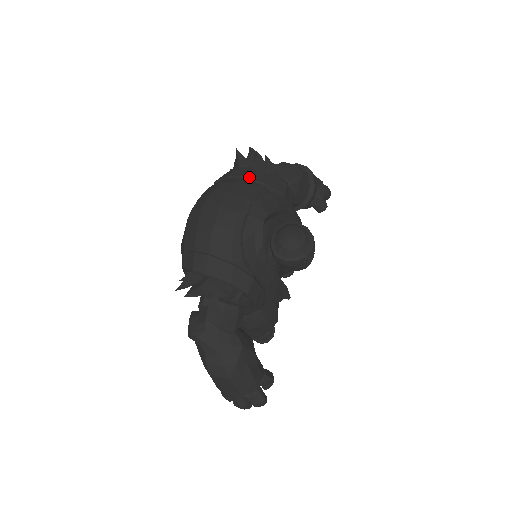
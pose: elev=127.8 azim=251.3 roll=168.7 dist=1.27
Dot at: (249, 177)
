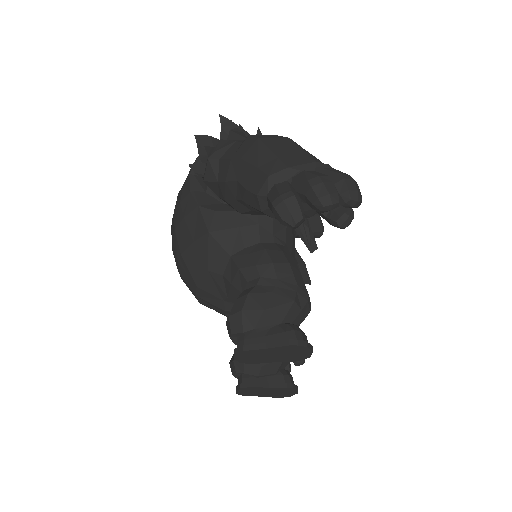
Dot at: occluded
